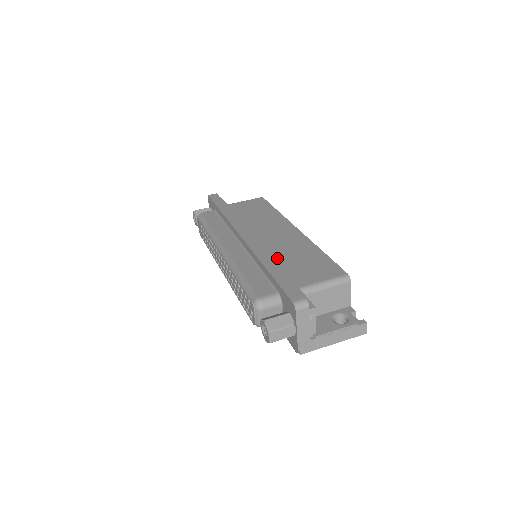
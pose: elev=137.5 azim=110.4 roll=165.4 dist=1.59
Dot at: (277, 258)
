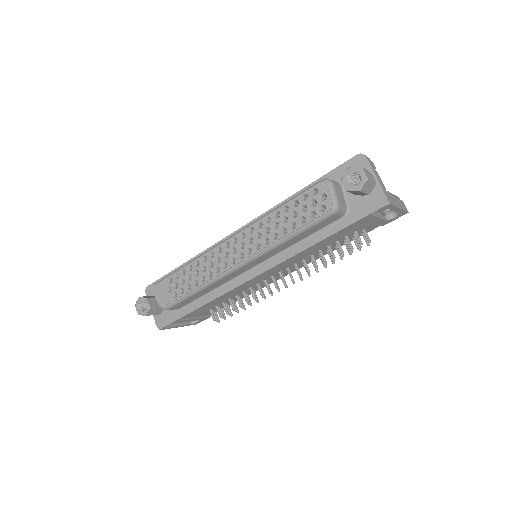
Dot at: occluded
